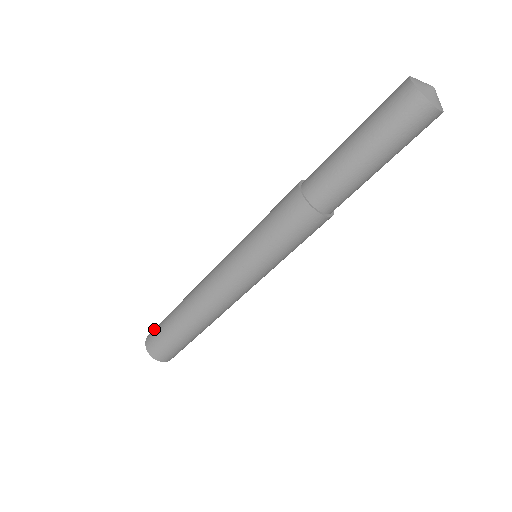
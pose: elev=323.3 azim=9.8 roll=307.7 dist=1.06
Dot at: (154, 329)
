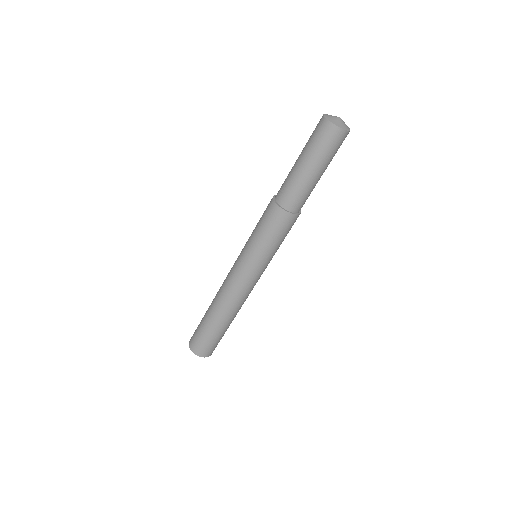
Dot at: (193, 337)
